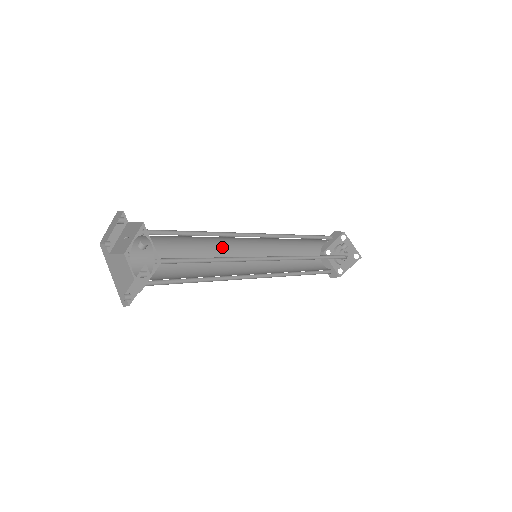
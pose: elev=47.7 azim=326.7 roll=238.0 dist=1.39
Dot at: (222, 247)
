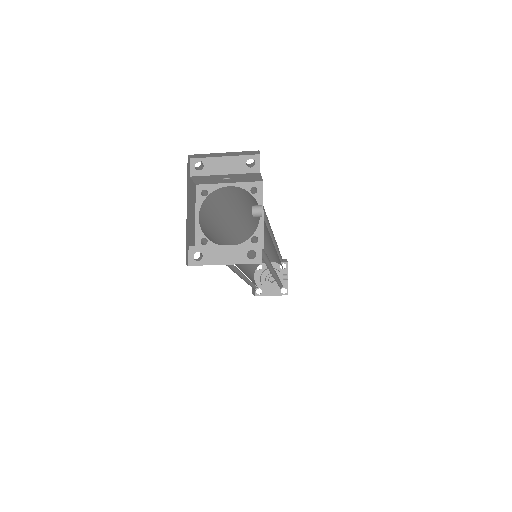
Dot at: (242, 228)
